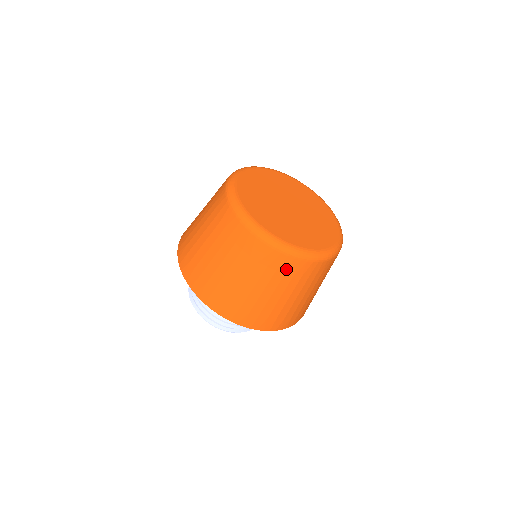
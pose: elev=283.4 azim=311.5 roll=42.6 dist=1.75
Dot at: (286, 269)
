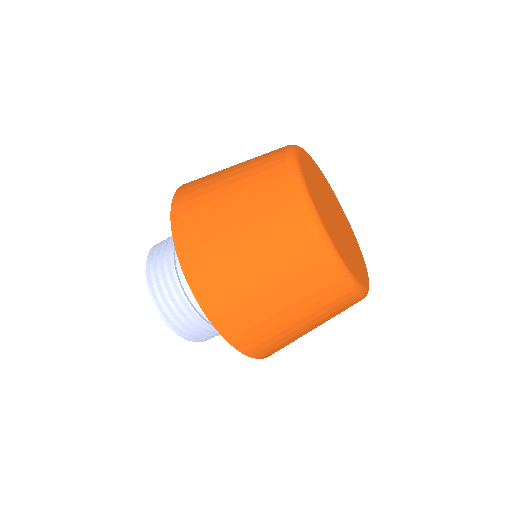
Dot at: (314, 277)
